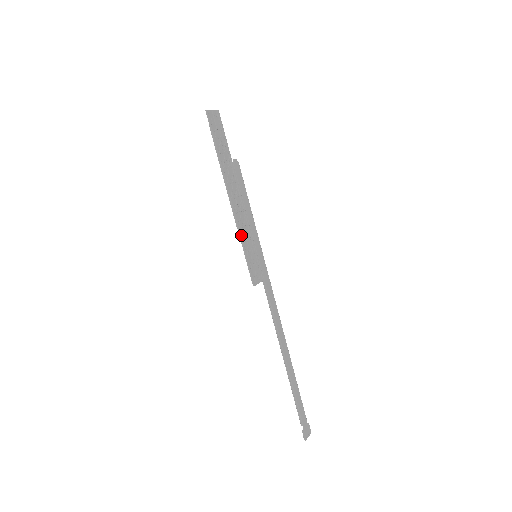
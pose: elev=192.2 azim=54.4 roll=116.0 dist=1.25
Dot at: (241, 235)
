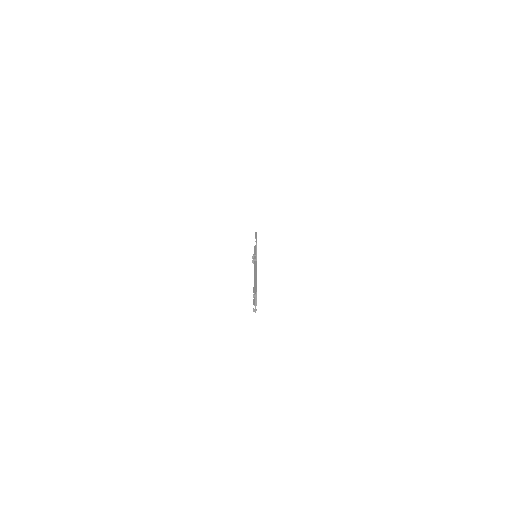
Dot at: occluded
